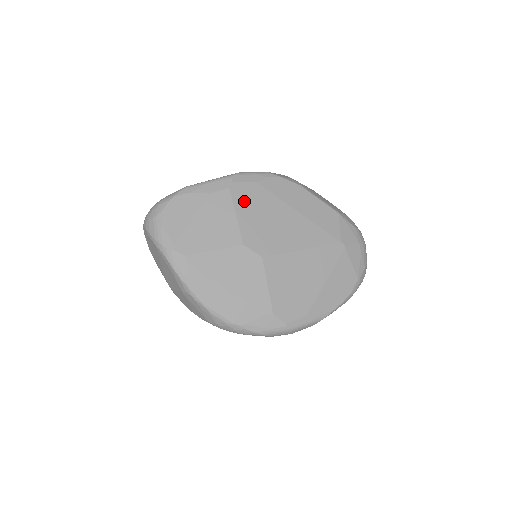
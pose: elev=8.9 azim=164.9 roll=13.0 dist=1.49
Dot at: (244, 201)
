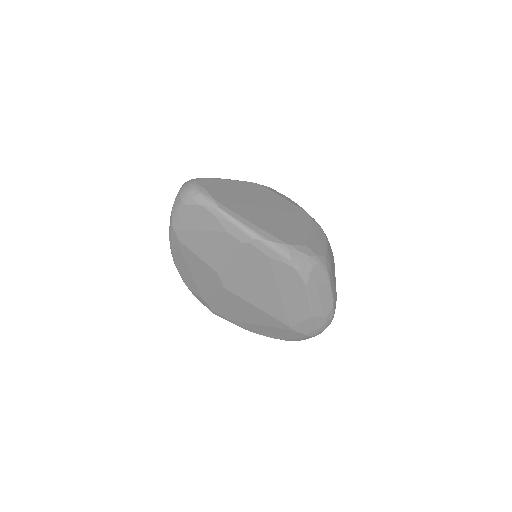
Dot at: (246, 258)
